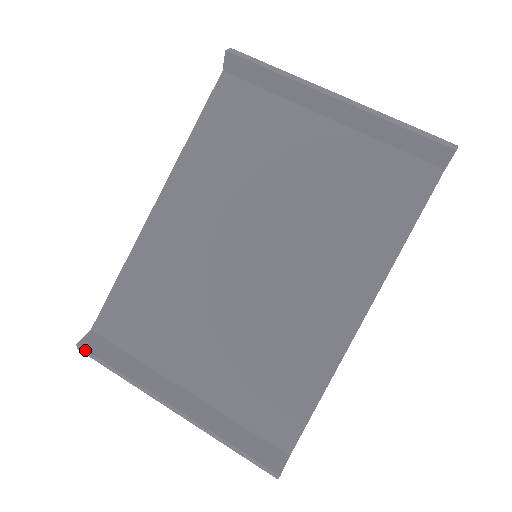
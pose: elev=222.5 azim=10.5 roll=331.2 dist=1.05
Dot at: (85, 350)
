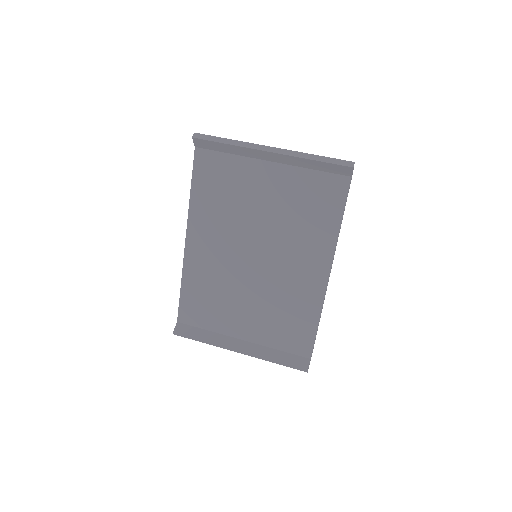
Dot at: (179, 335)
